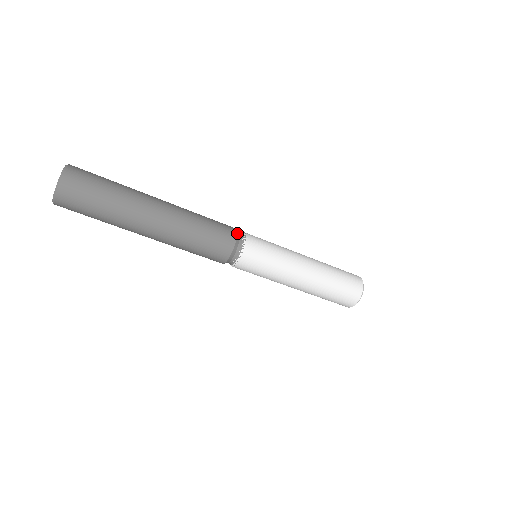
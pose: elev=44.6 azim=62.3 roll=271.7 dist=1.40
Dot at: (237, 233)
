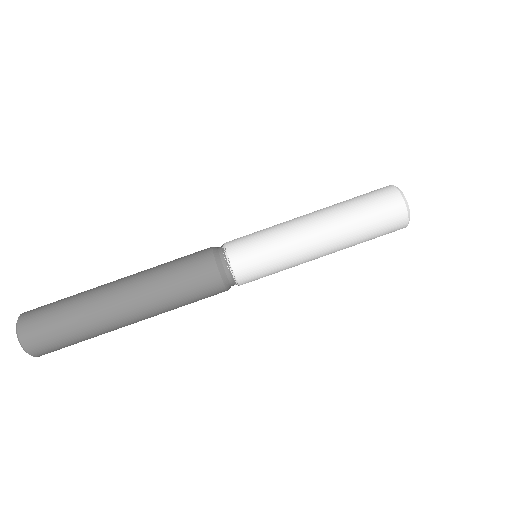
Dot at: (212, 248)
